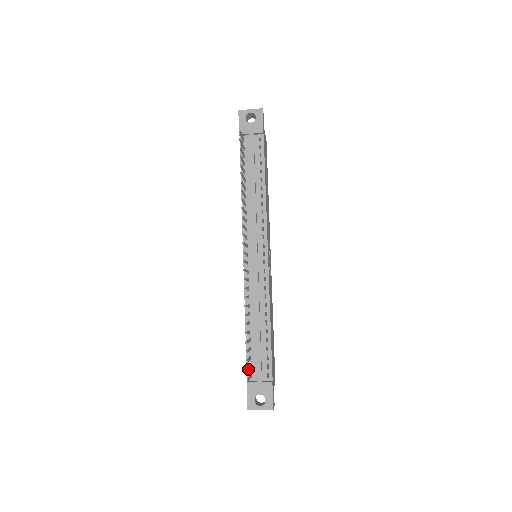
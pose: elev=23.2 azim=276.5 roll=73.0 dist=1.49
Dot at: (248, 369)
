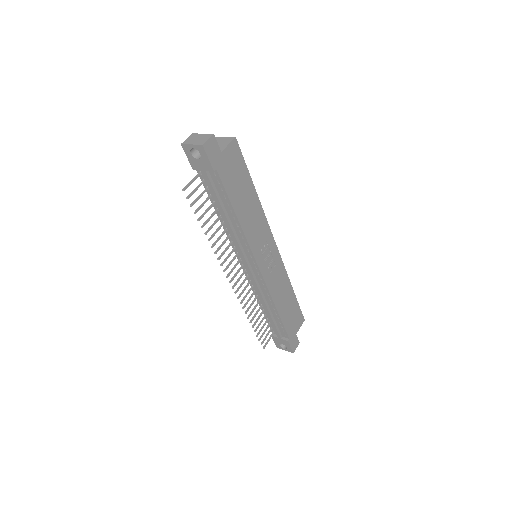
Dot at: (262, 342)
